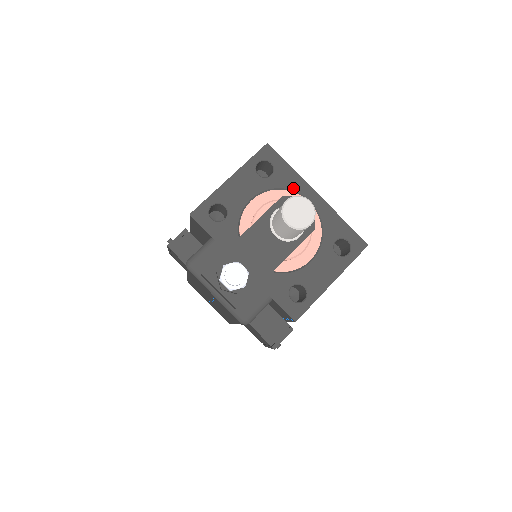
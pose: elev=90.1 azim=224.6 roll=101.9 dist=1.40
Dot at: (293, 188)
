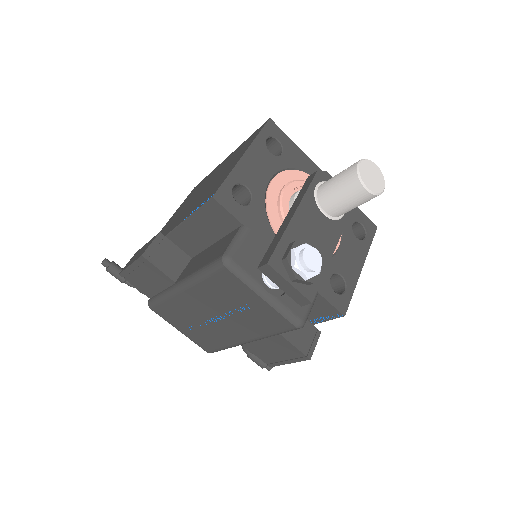
Dot at: (304, 168)
